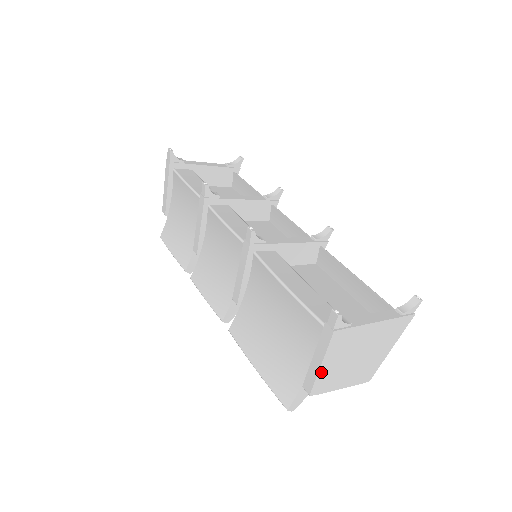
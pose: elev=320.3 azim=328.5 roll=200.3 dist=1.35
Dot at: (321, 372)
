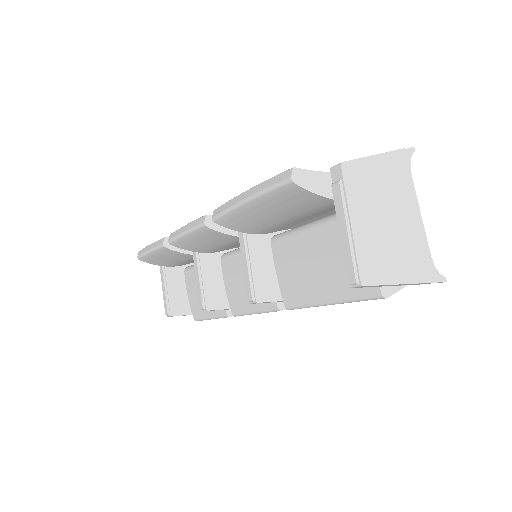
Dot at: (368, 162)
